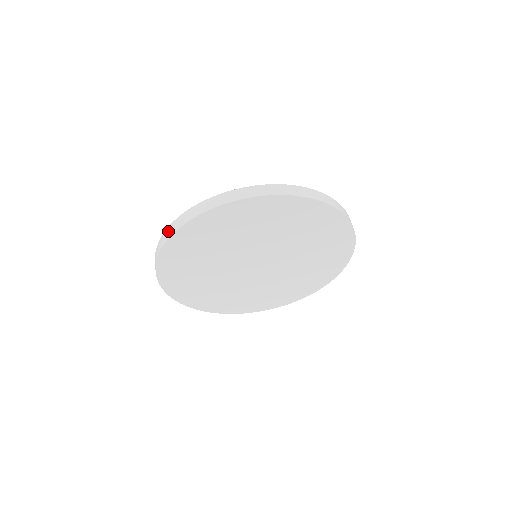
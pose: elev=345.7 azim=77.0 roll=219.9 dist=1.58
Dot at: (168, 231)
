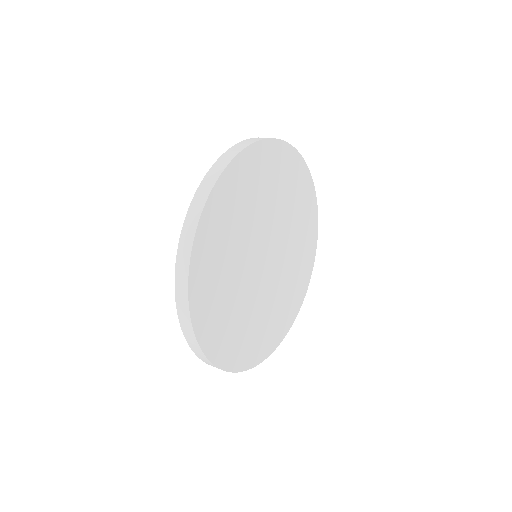
Dot at: (232, 151)
